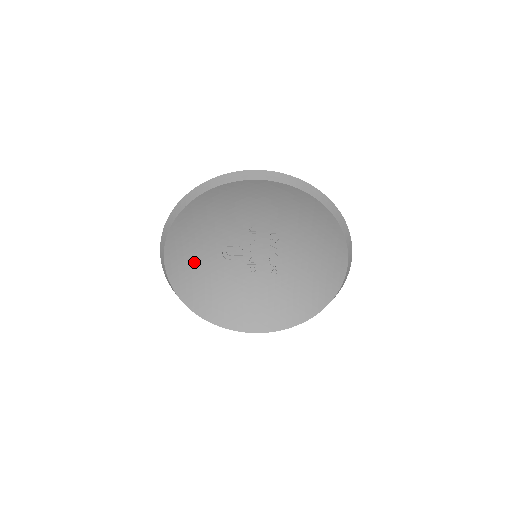
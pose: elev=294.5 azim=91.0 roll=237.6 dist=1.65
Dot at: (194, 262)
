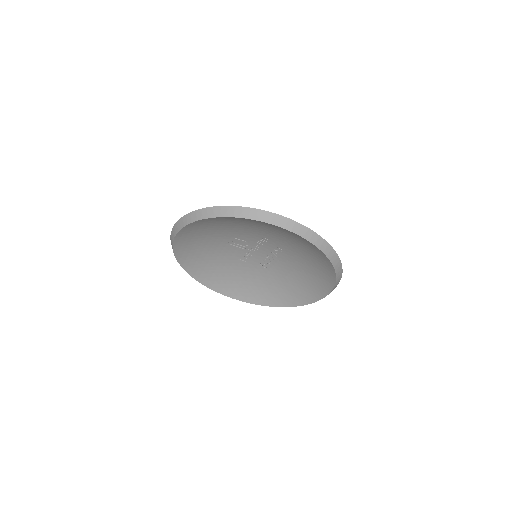
Dot at: (201, 238)
